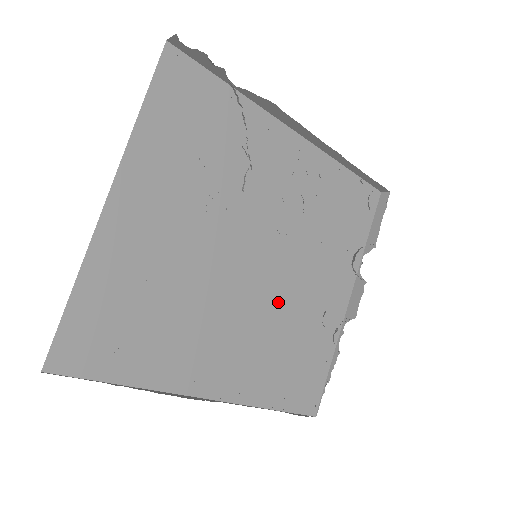
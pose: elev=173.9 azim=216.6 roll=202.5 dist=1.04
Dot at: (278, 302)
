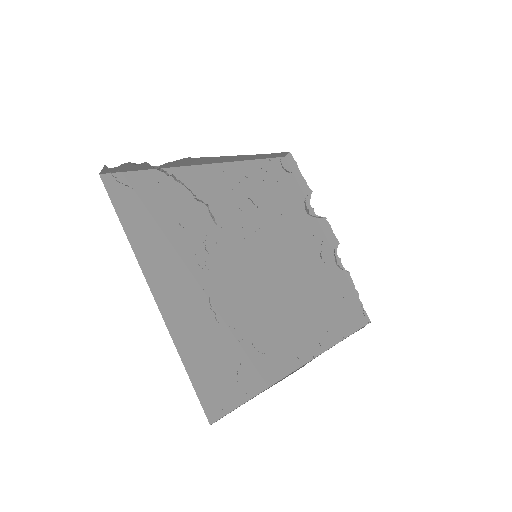
Dot at: (291, 273)
